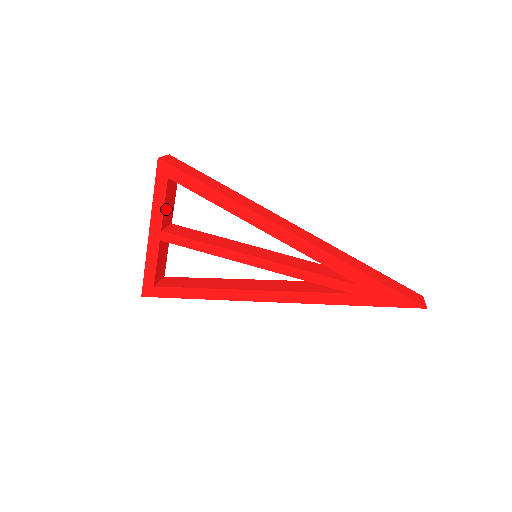
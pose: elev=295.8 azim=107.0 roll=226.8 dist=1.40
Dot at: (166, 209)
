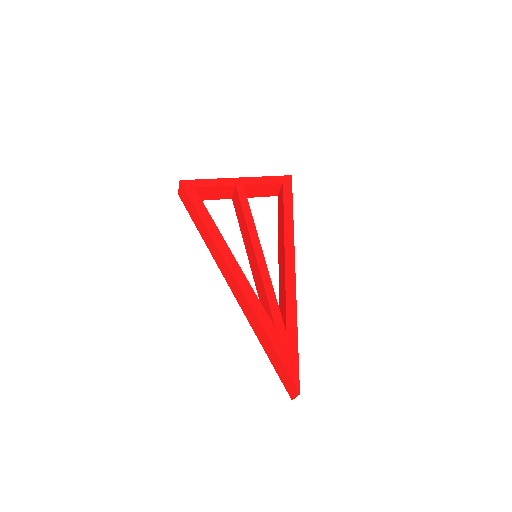
Dot at: (258, 187)
